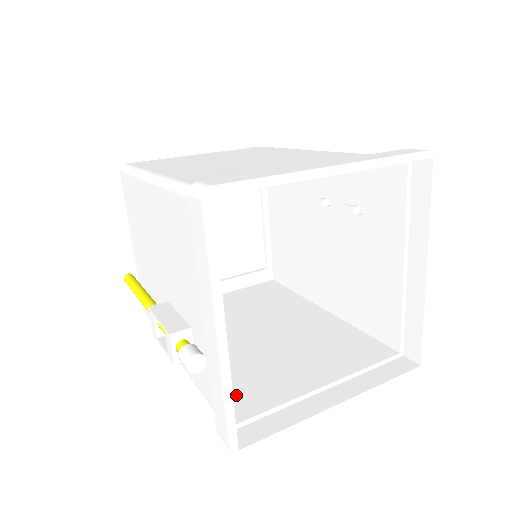
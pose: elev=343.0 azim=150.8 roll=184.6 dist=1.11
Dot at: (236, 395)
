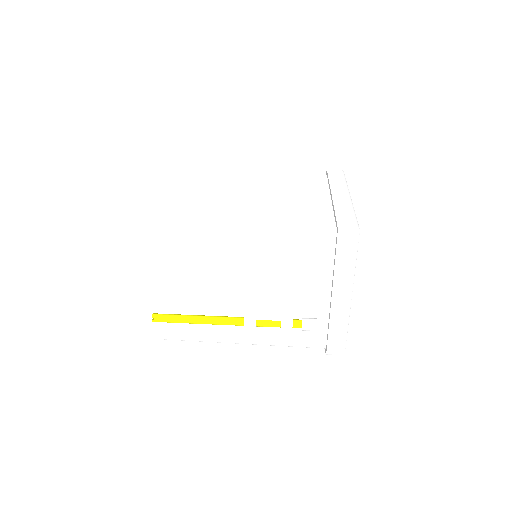
Dot at: occluded
